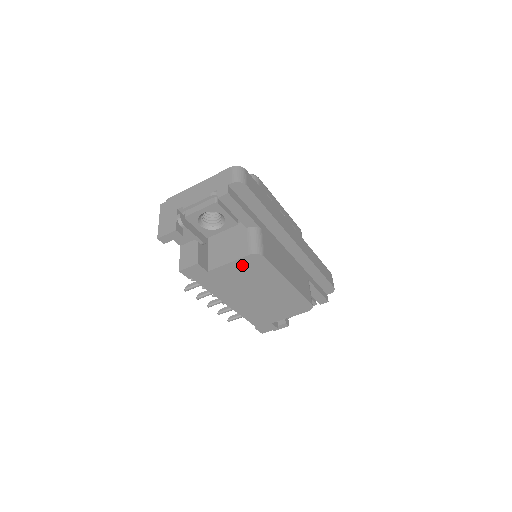
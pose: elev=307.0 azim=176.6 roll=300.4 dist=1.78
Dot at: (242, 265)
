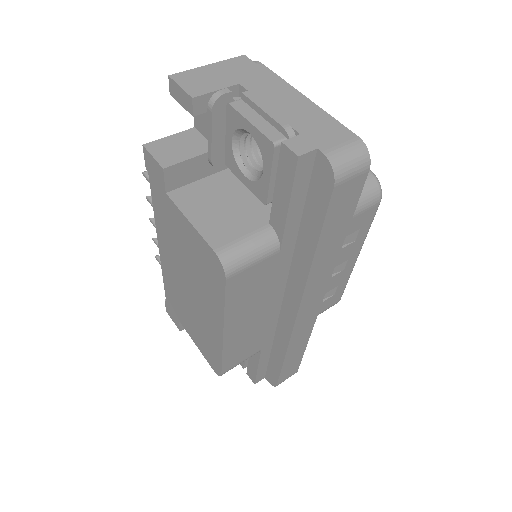
Dot at: (200, 246)
